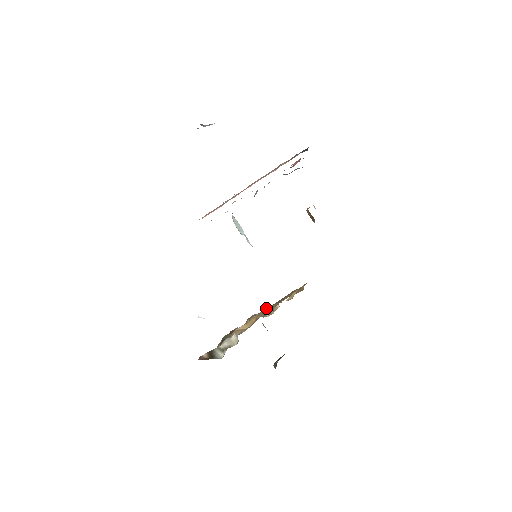
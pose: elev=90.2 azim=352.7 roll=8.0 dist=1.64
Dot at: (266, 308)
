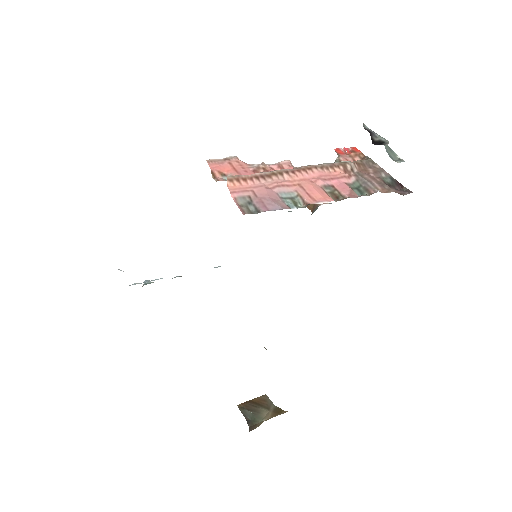
Dot at: occluded
